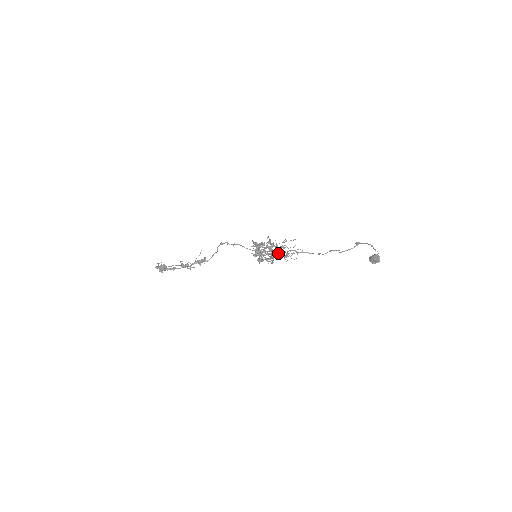
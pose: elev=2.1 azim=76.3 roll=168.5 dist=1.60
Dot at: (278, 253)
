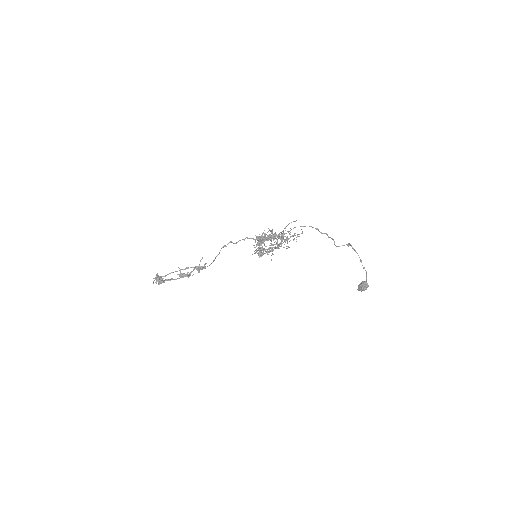
Dot at: (278, 245)
